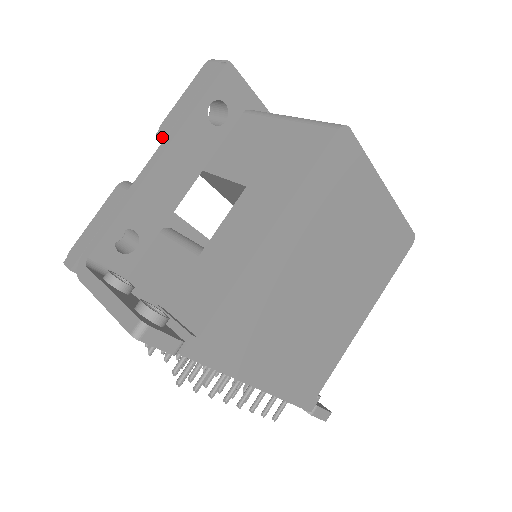
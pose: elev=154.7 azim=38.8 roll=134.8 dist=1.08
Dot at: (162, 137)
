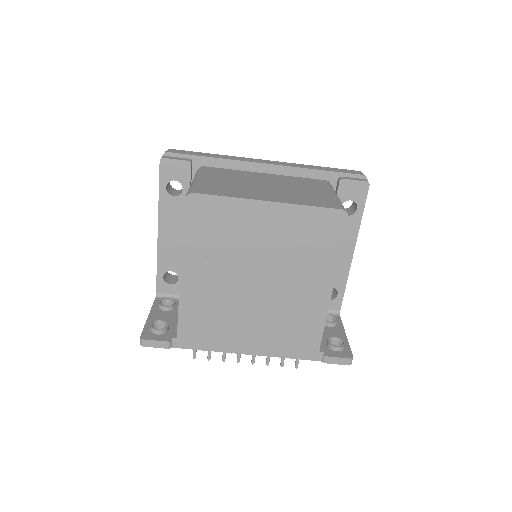
Dot at: occluded
